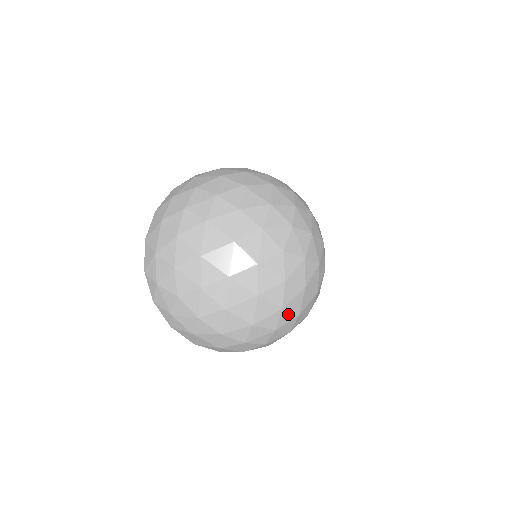
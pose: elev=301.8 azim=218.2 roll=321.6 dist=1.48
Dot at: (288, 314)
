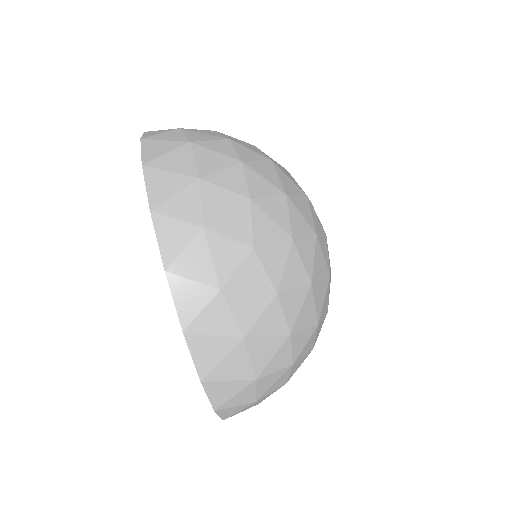
Dot at: occluded
